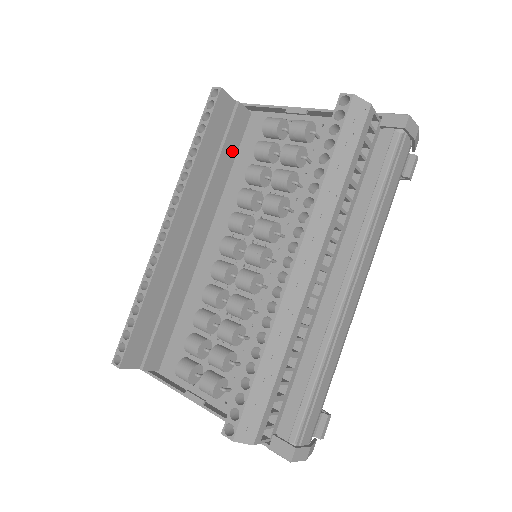
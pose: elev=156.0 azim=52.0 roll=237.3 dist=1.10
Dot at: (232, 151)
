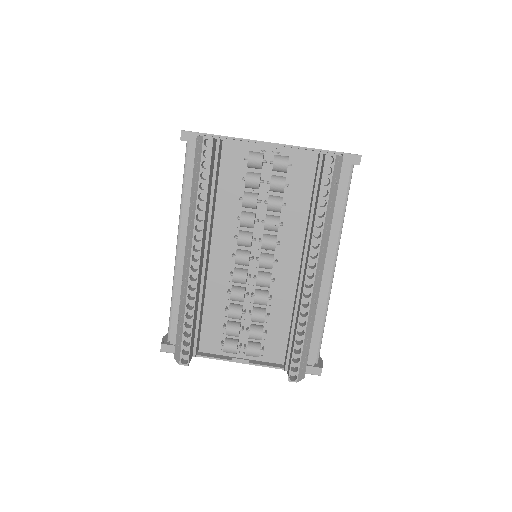
Dot at: (217, 178)
